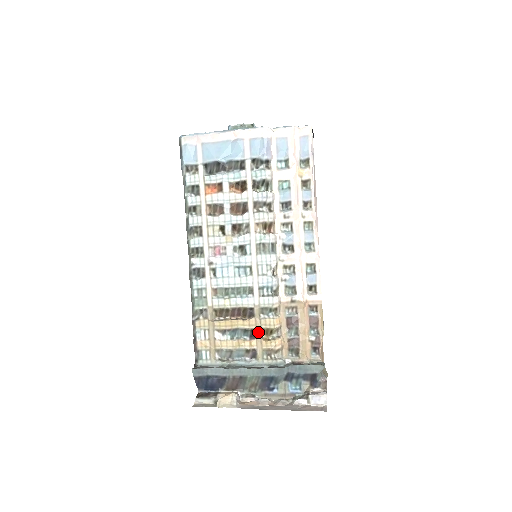
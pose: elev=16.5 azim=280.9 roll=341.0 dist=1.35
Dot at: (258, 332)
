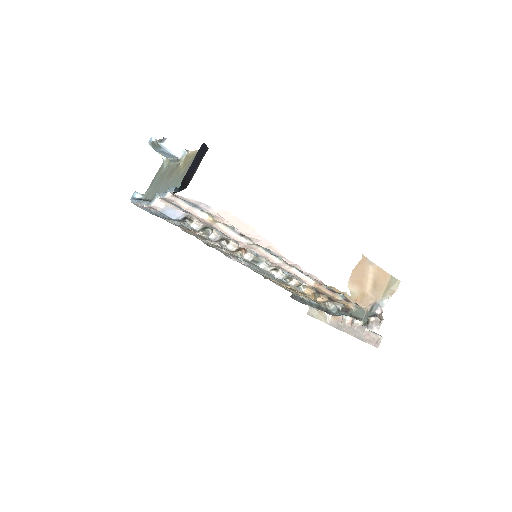
Dot at: occluded
